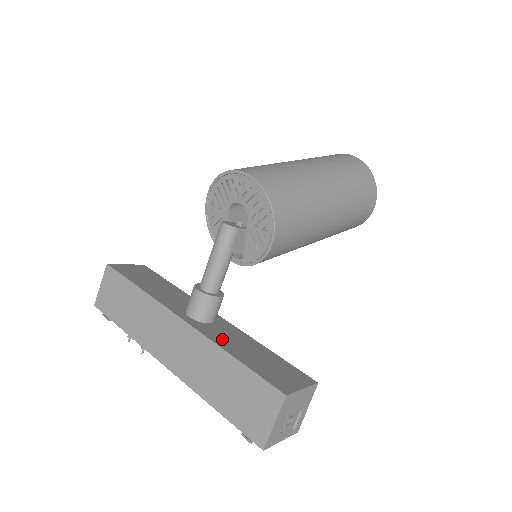
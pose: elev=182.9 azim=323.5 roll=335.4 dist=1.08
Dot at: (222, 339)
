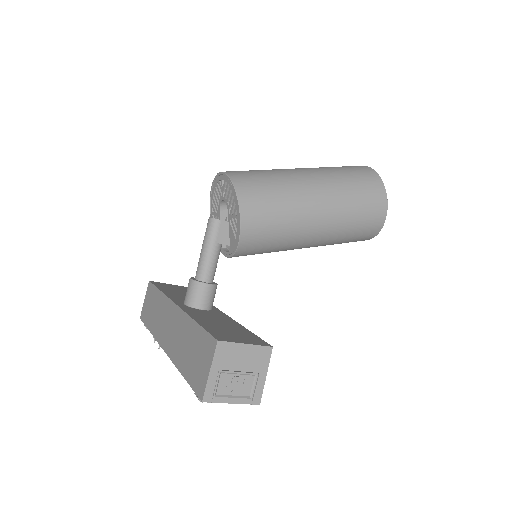
Dot at: (199, 315)
